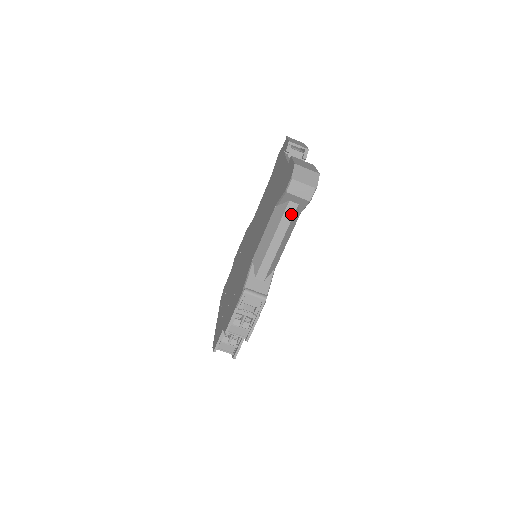
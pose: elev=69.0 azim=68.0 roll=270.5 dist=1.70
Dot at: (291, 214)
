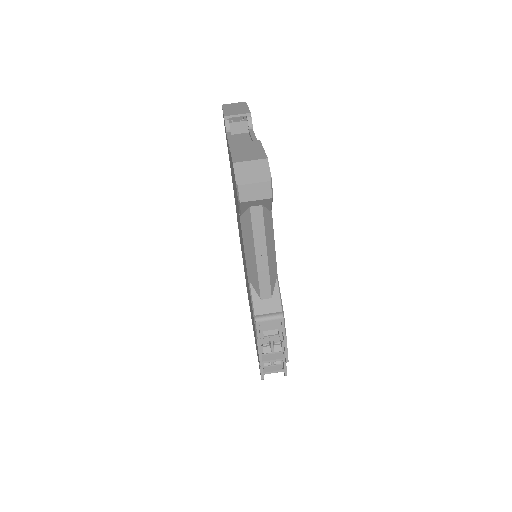
Dot at: (260, 219)
